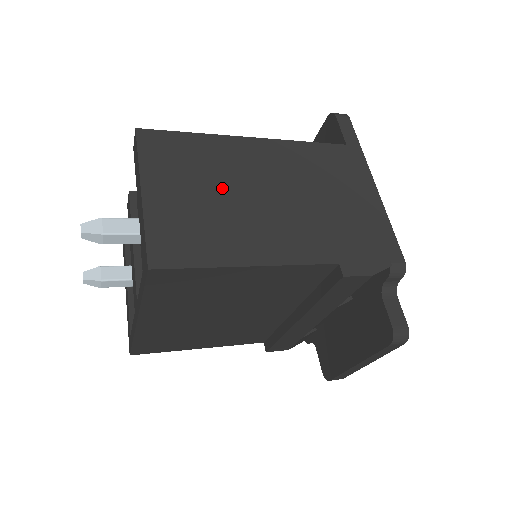
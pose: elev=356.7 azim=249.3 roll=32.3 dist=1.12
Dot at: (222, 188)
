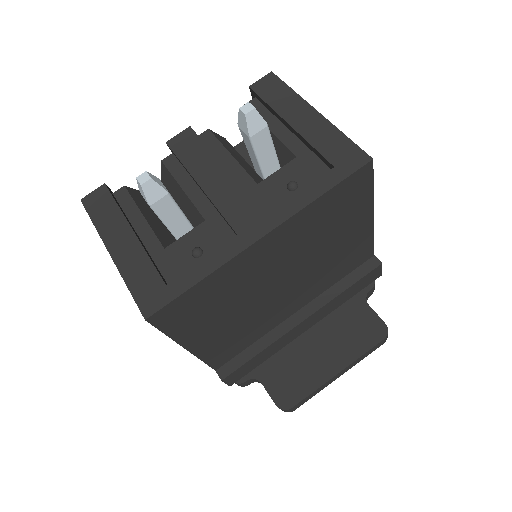
Dot at: occluded
